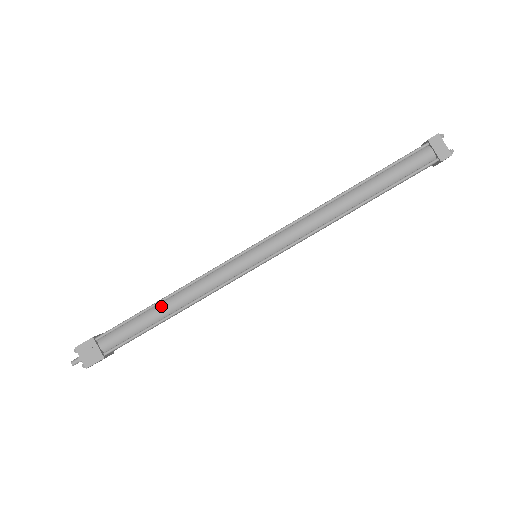
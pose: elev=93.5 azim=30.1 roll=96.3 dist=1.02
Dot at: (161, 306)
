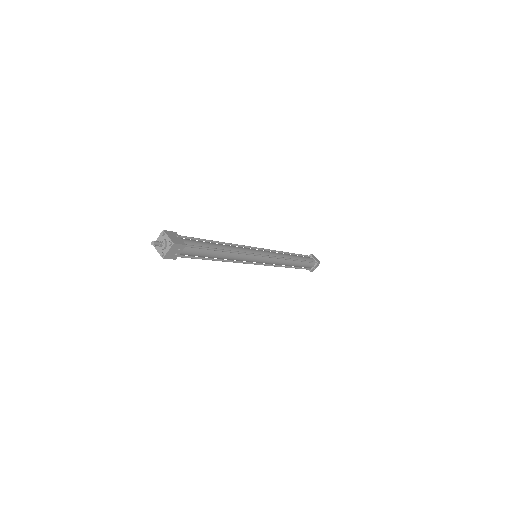
Dot at: occluded
